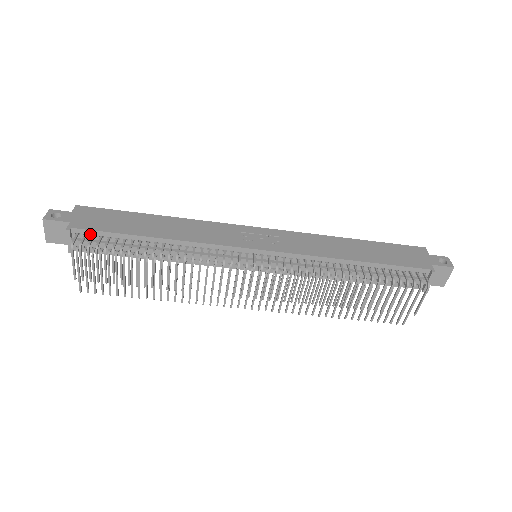
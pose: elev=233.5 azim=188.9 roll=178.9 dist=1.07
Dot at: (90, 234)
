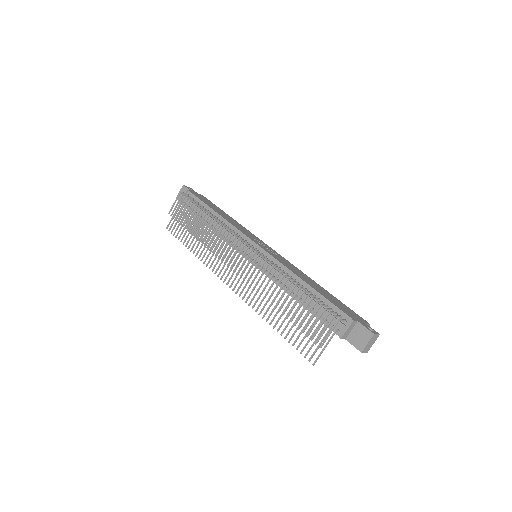
Dot at: (193, 197)
